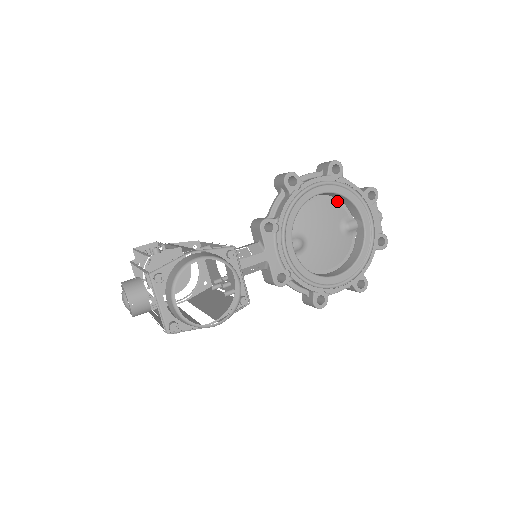
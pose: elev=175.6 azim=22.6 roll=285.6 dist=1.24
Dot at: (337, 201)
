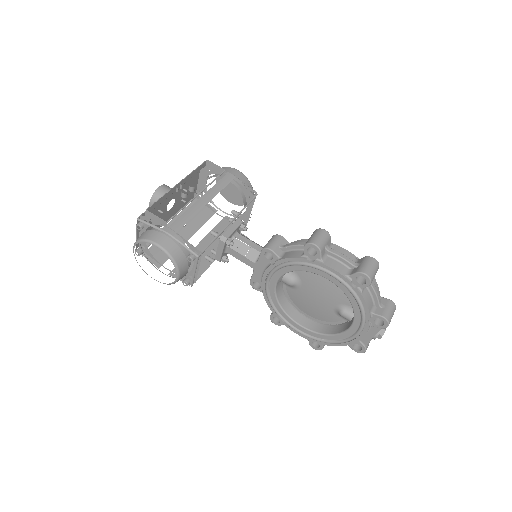
Dot at: occluded
